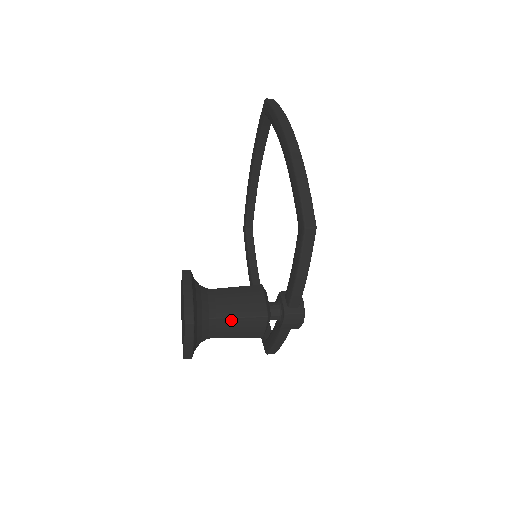
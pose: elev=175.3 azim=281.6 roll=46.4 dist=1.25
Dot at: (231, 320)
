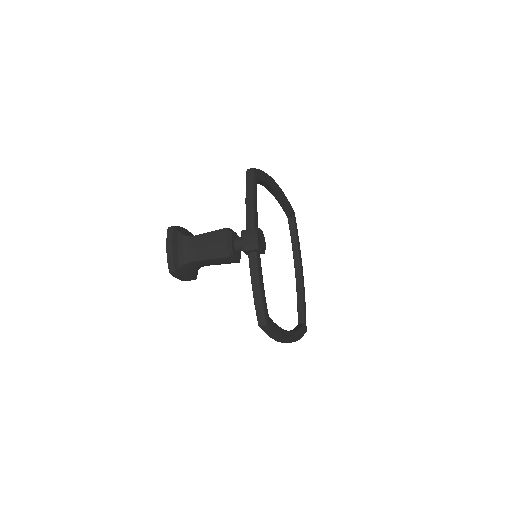
Dot at: (203, 236)
